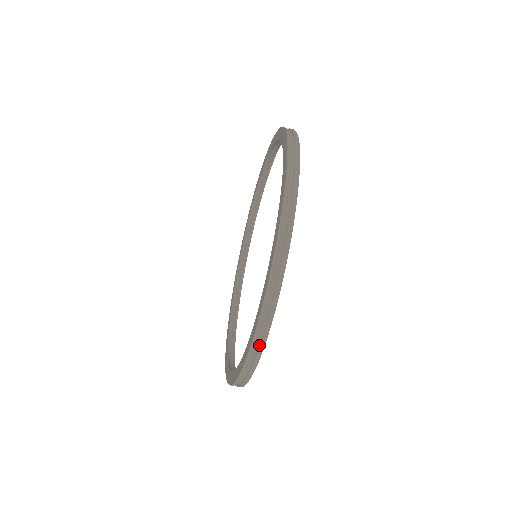
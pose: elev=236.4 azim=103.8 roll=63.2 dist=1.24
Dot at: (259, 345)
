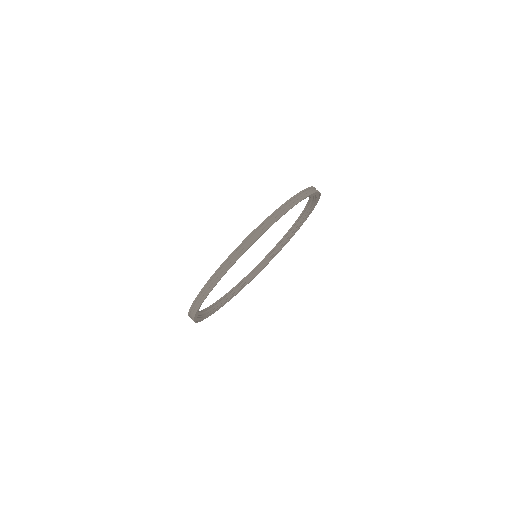
Dot at: (212, 284)
